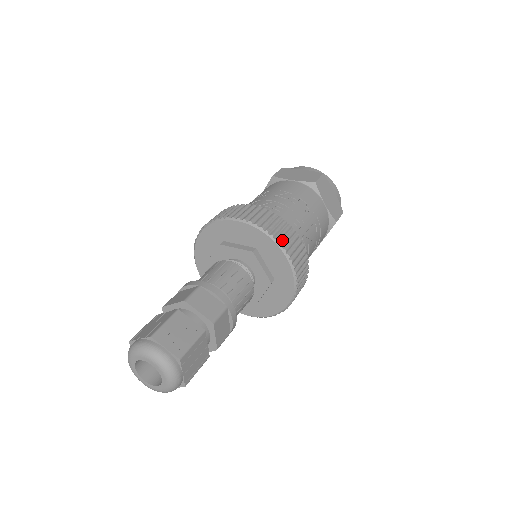
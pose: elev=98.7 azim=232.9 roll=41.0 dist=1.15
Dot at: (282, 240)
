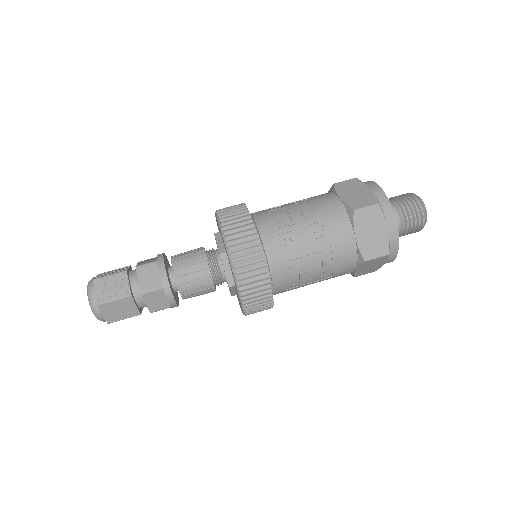
Dot at: (237, 257)
